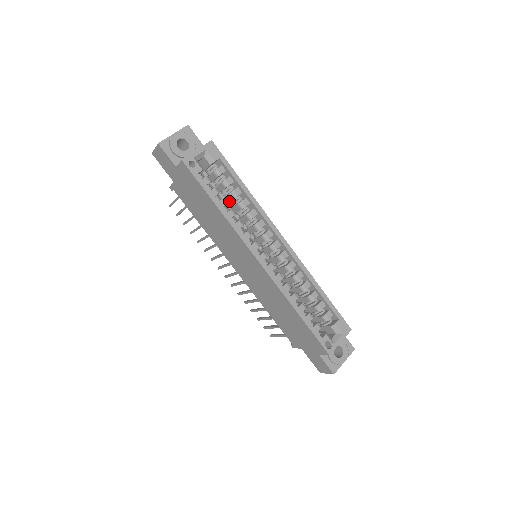
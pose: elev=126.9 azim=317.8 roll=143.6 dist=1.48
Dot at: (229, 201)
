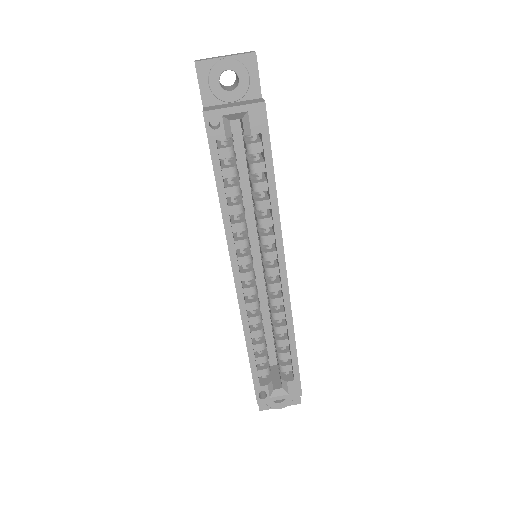
Dot at: (251, 186)
